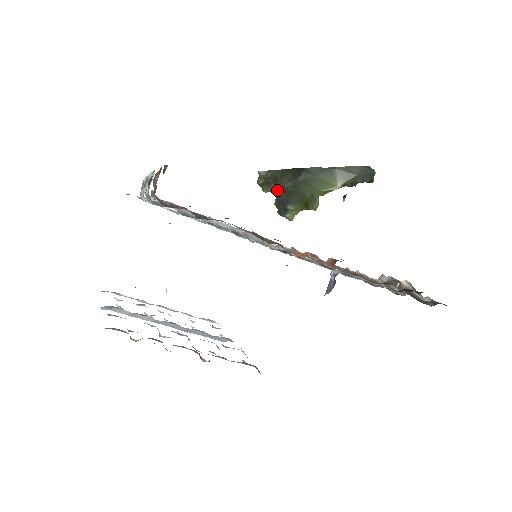
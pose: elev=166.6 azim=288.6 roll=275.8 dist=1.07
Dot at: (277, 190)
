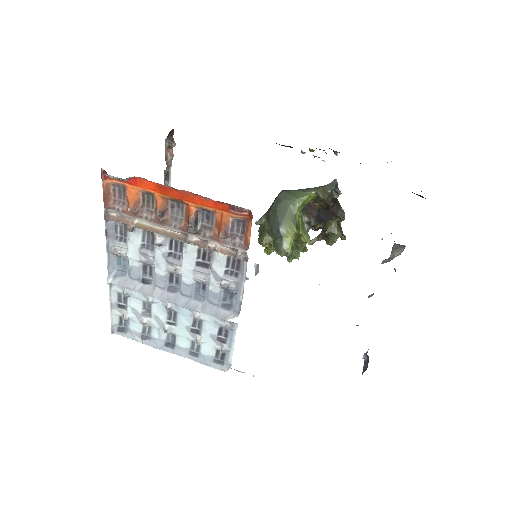
Dot at: (269, 221)
